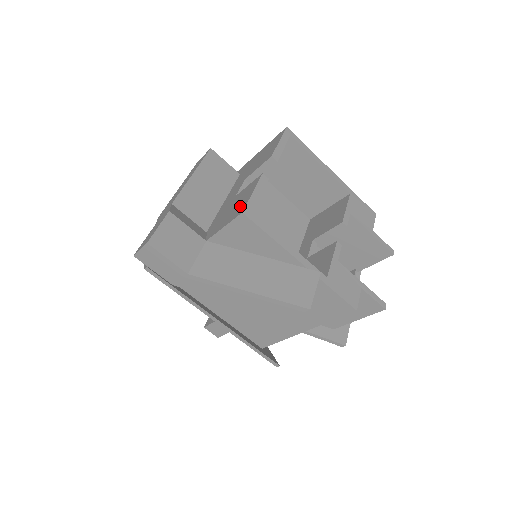
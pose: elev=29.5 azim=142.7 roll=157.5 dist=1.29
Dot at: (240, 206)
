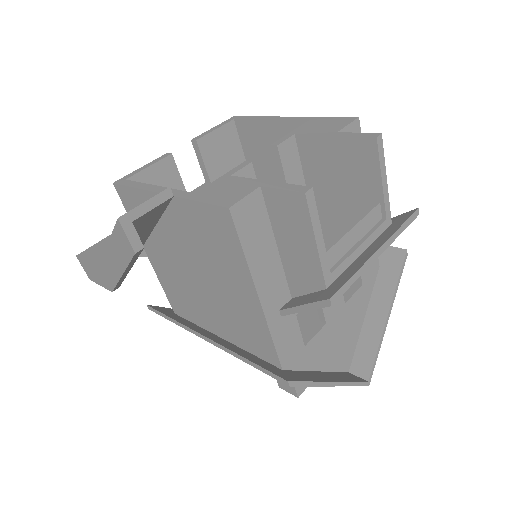
Dot at: occluded
